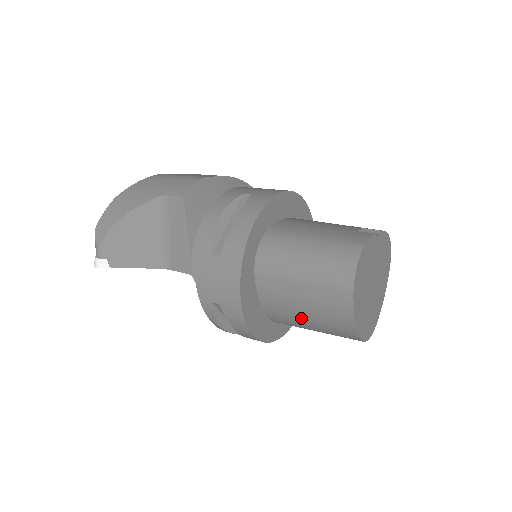
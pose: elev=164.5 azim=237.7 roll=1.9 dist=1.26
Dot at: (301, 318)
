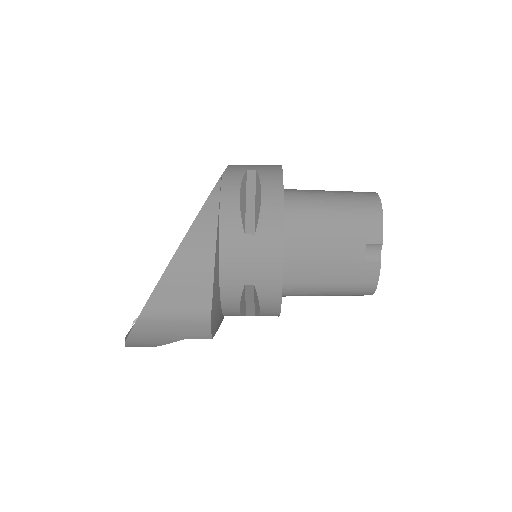
Dot at: occluded
